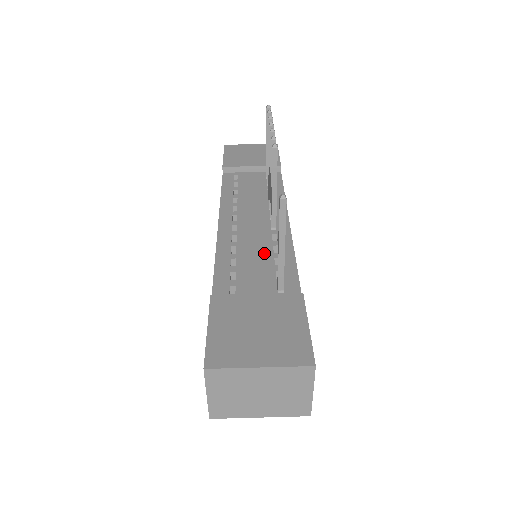
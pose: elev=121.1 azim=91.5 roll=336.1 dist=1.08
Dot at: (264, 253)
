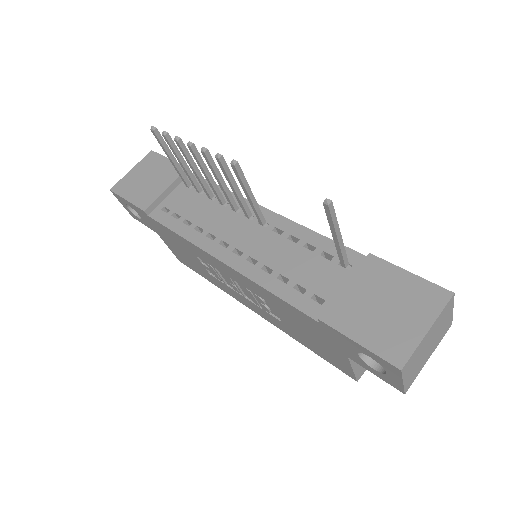
Dot at: (291, 250)
